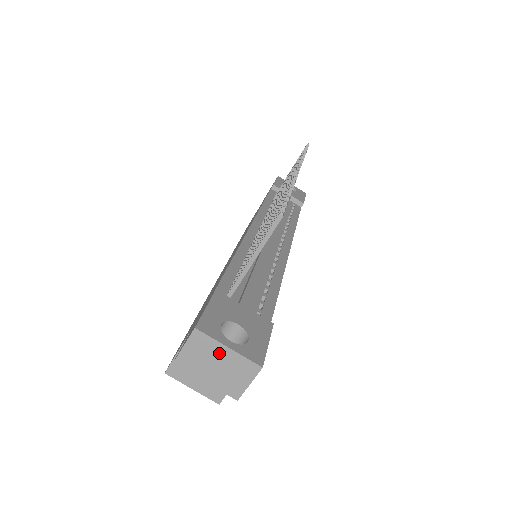
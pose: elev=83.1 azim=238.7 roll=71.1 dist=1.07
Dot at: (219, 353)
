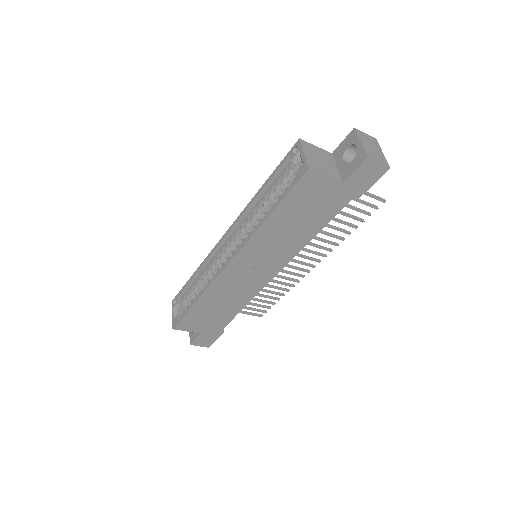
Dot at: (377, 148)
